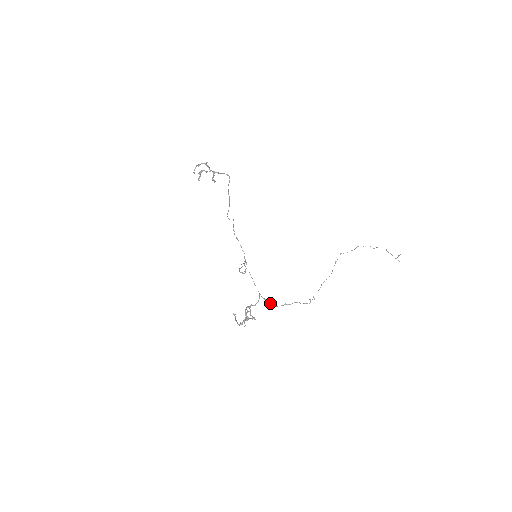
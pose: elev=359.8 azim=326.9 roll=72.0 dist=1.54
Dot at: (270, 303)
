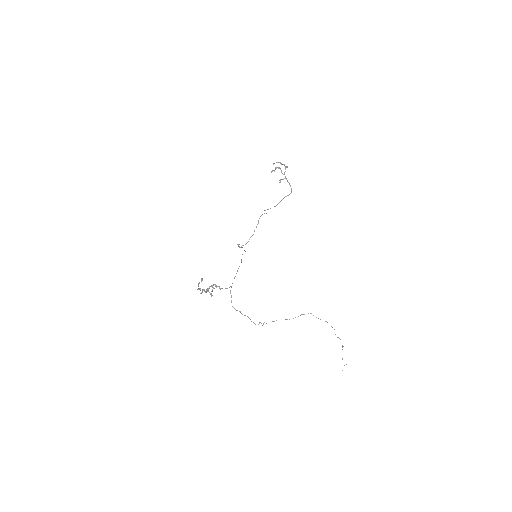
Dot at: (231, 300)
